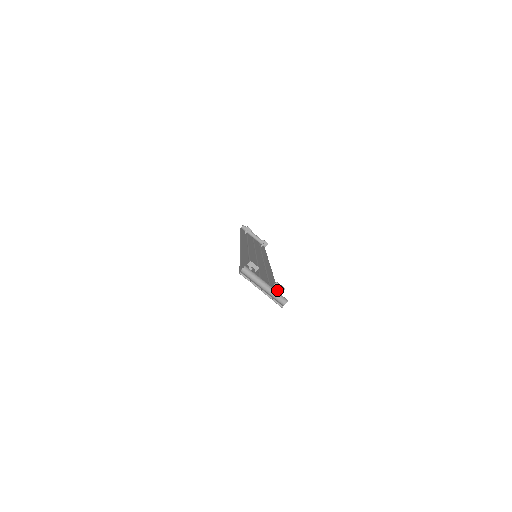
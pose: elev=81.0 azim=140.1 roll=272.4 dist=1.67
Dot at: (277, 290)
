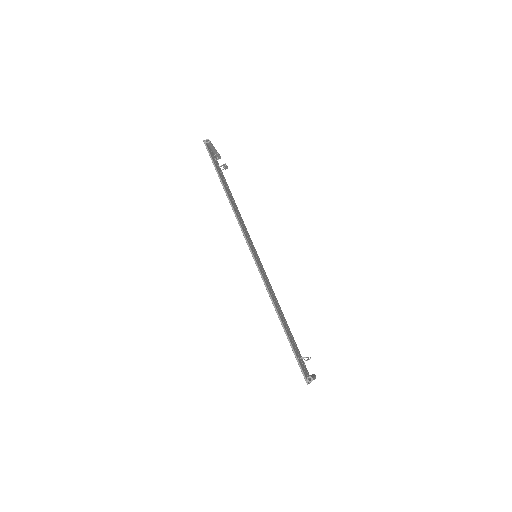
Dot at: occluded
